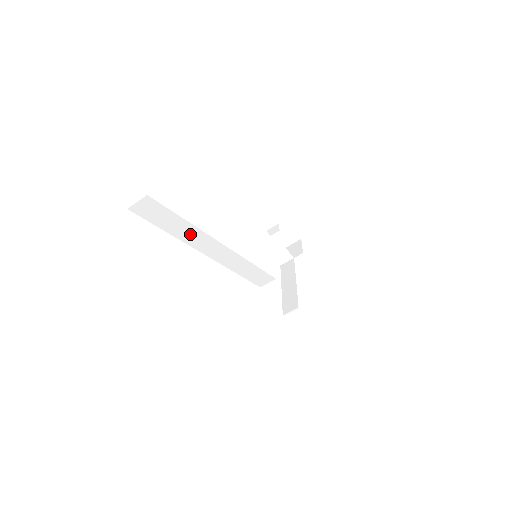
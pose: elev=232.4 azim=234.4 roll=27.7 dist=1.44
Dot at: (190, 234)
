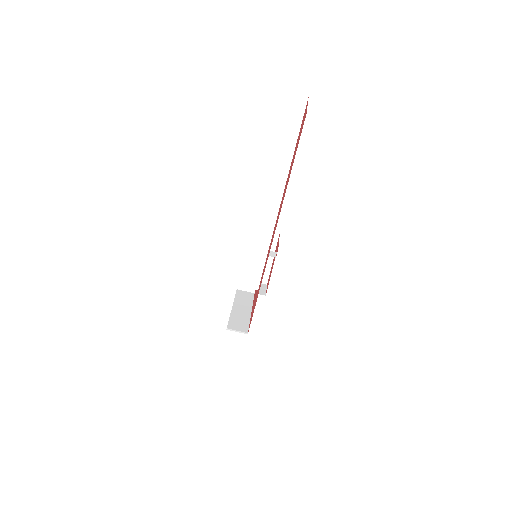
Dot at: (275, 172)
